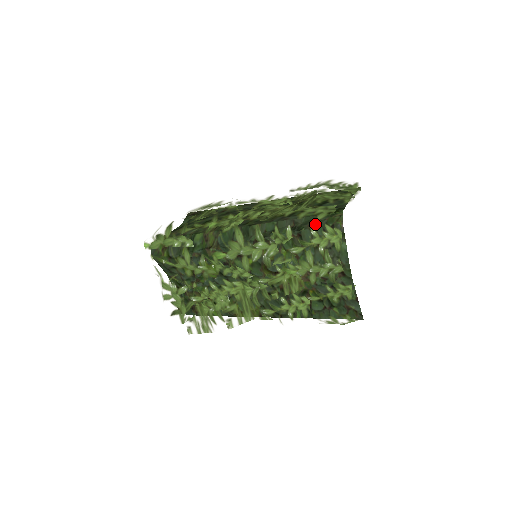
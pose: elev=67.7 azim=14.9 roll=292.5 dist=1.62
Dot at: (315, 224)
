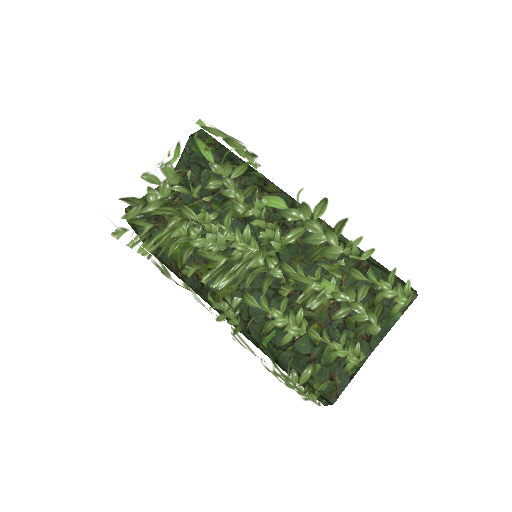
Dot at: occluded
